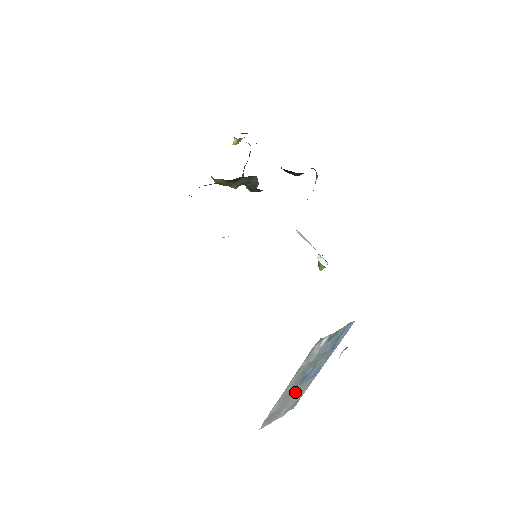
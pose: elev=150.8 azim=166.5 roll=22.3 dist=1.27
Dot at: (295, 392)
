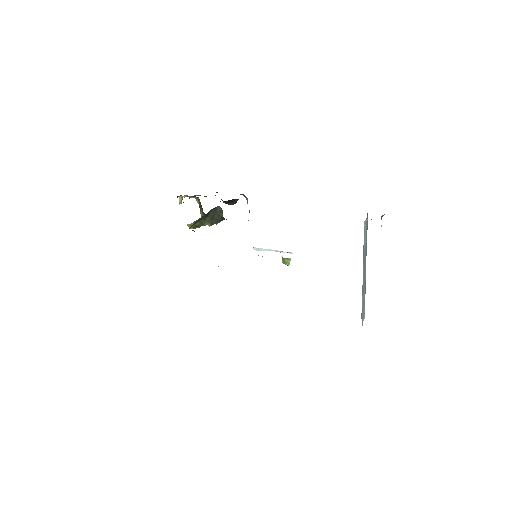
Dot at: (364, 288)
